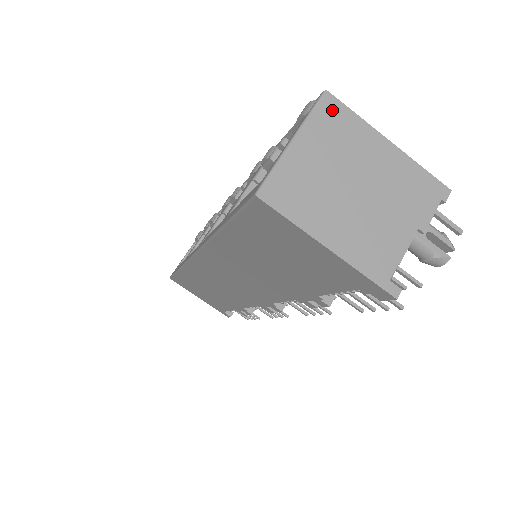
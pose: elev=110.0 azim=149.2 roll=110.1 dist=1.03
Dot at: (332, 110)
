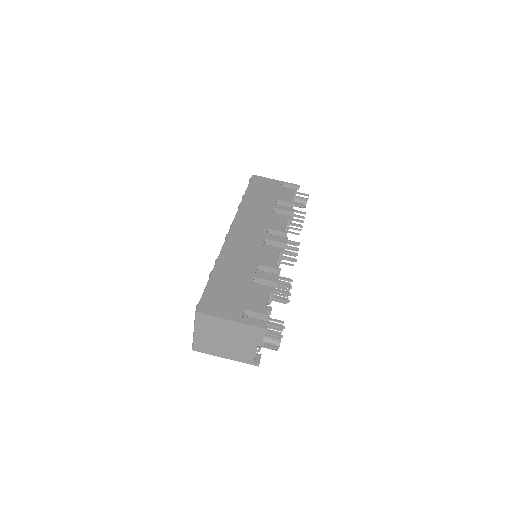
Dot at: (202, 318)
